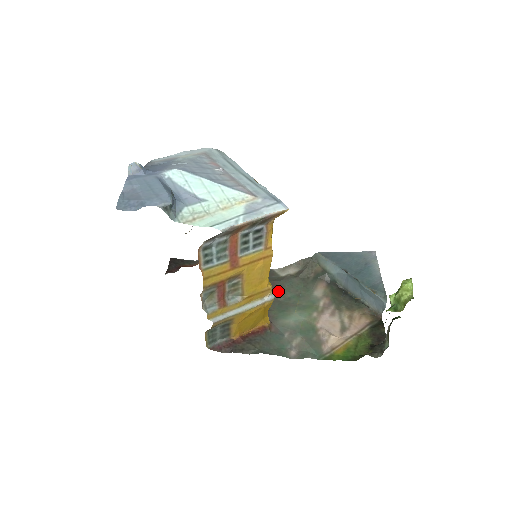
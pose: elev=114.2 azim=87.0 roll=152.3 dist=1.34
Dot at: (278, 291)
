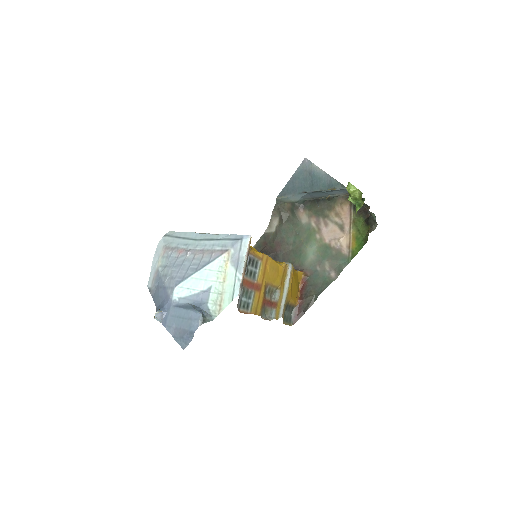
Dot at: (283, 245)
